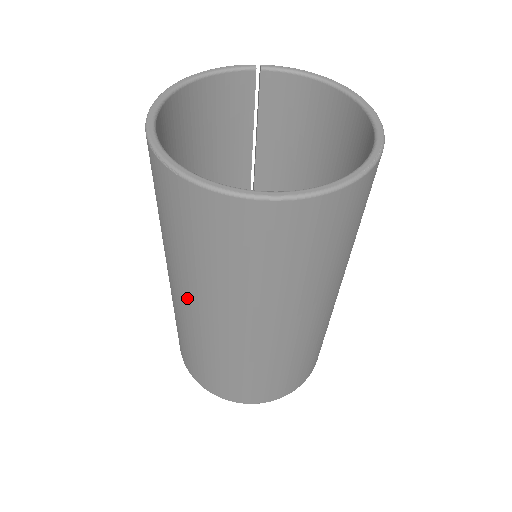
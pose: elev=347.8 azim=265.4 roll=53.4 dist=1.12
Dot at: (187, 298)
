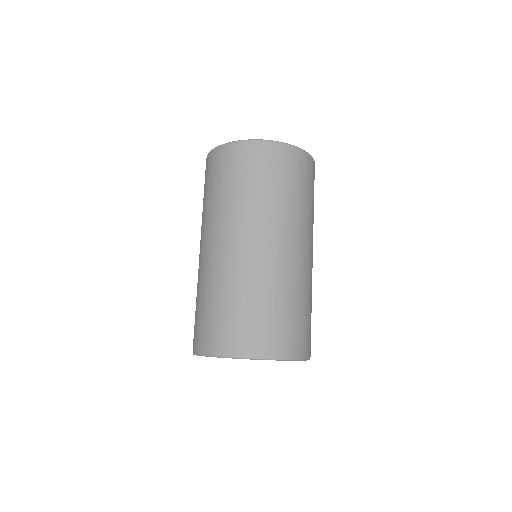
Dot at: (228, 235)
